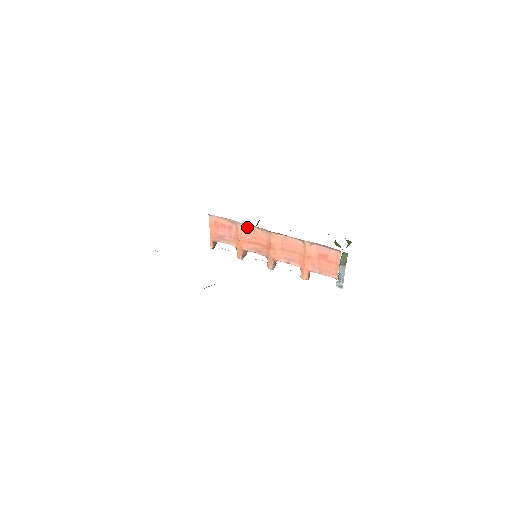
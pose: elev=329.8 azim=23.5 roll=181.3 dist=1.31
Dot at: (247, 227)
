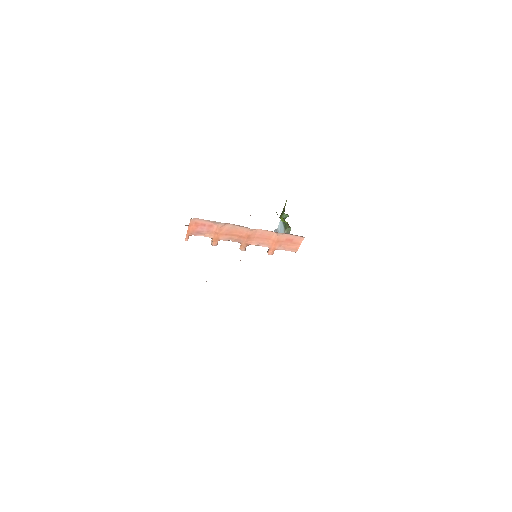
Dot at: (228, 225)
